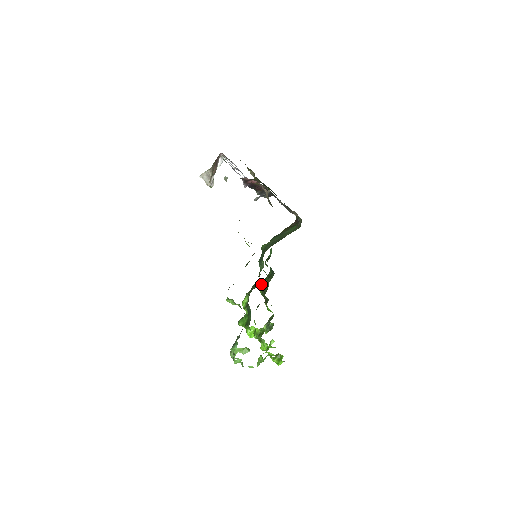
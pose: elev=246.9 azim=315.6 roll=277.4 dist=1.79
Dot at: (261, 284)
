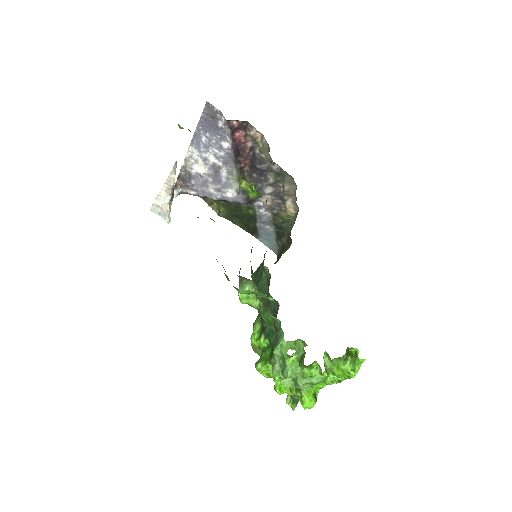
Dot at: occluded
